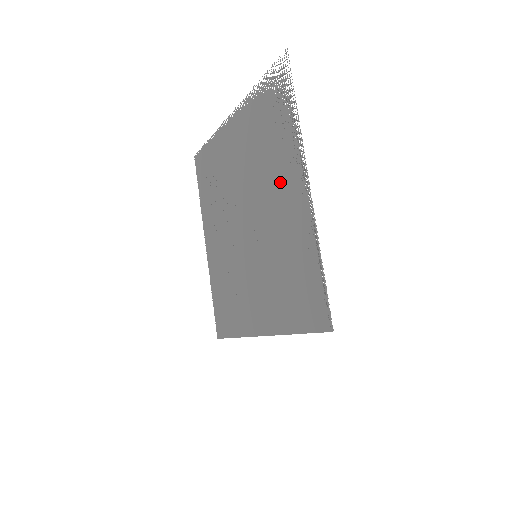
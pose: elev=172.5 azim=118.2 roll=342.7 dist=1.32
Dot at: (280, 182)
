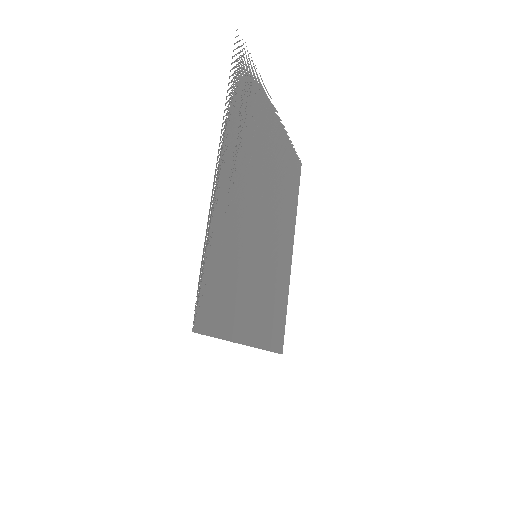
Dot at: (239, 169)
